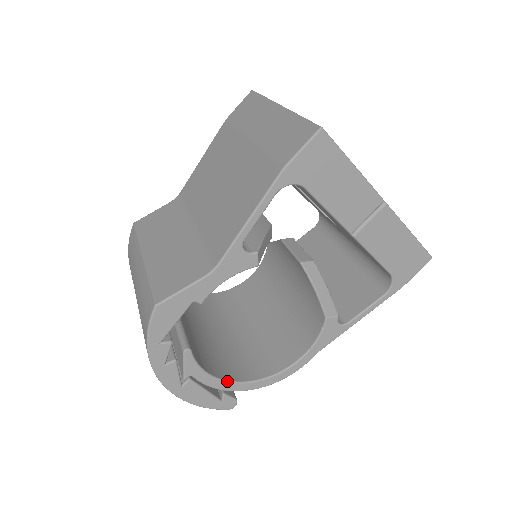
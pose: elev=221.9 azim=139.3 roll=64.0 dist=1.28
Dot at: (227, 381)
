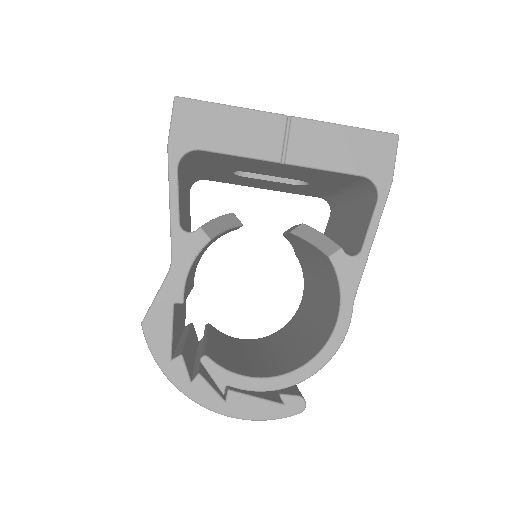
Dot at: (272, 377)
